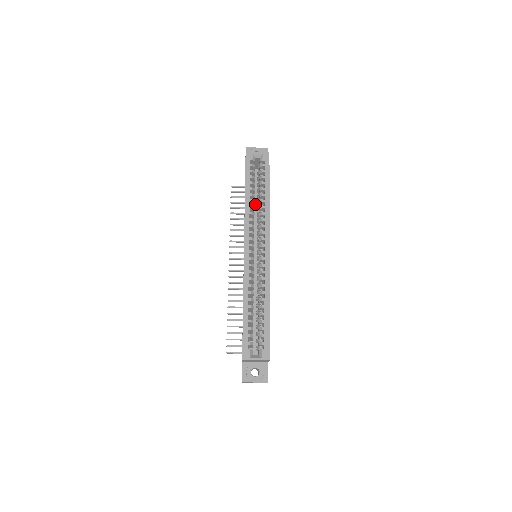
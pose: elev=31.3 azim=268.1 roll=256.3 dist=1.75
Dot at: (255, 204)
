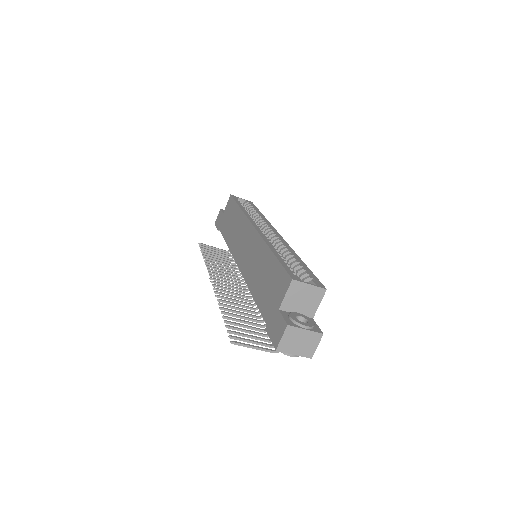
Dot at: occluded
